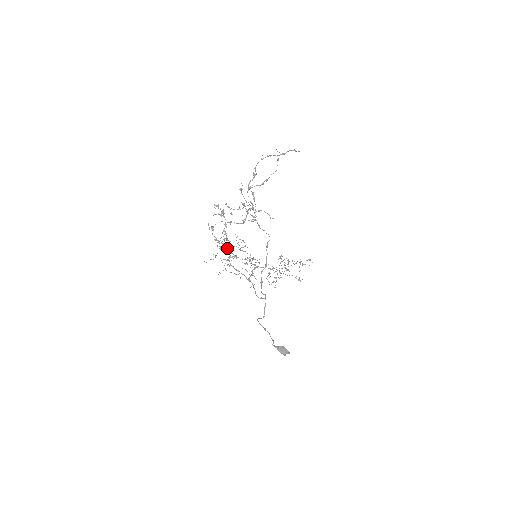
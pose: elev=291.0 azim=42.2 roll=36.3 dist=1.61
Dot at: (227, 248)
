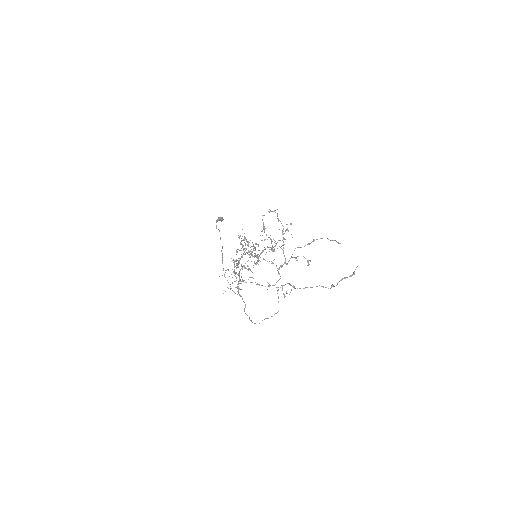
Dot at: (239, 258)
